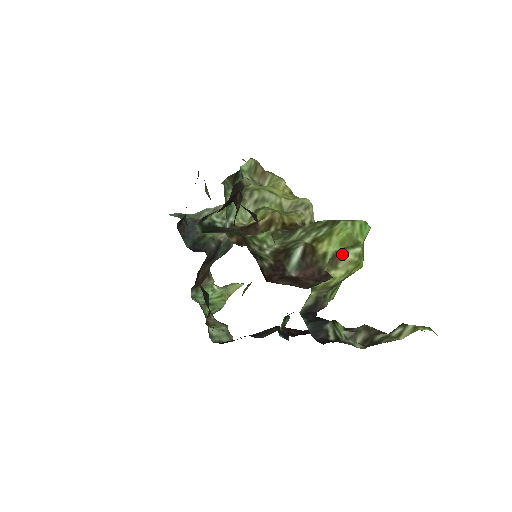
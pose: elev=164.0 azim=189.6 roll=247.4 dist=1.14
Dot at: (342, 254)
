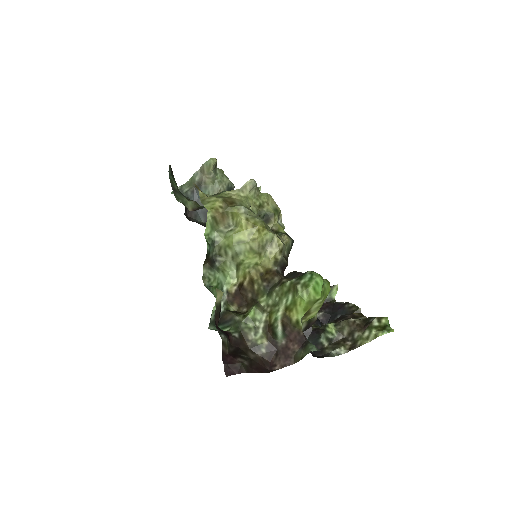
Dot at: (310, 308)
